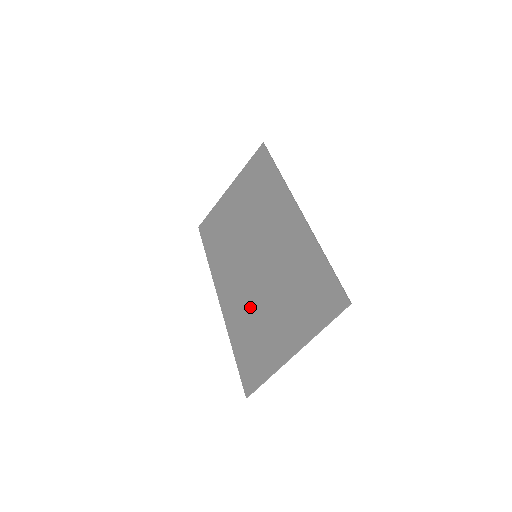
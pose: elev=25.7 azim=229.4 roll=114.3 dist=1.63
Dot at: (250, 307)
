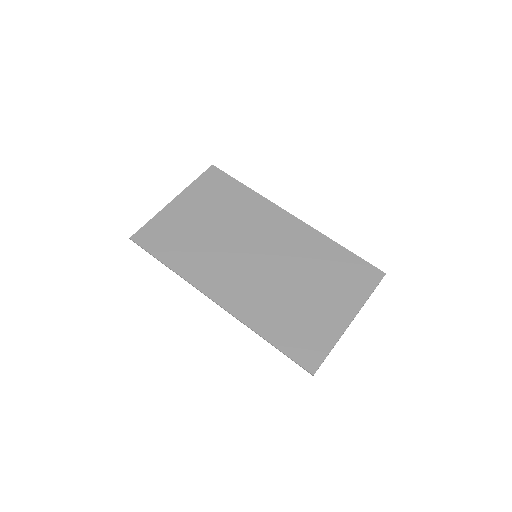
Dot at: (274, 298)
